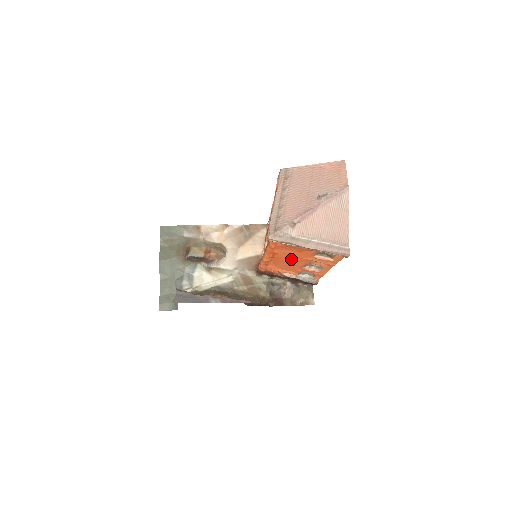
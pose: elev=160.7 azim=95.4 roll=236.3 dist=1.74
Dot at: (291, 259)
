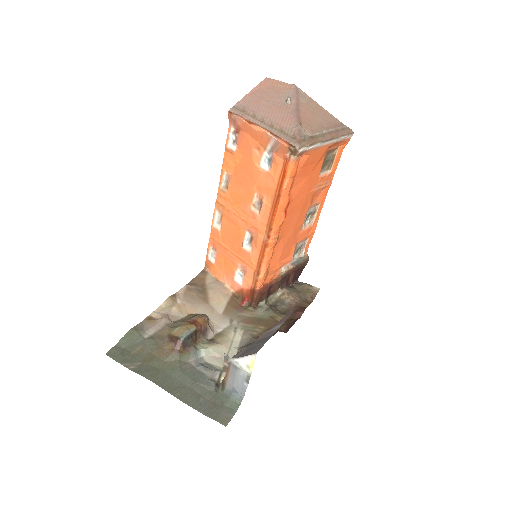
Dot at: (298, 208)
